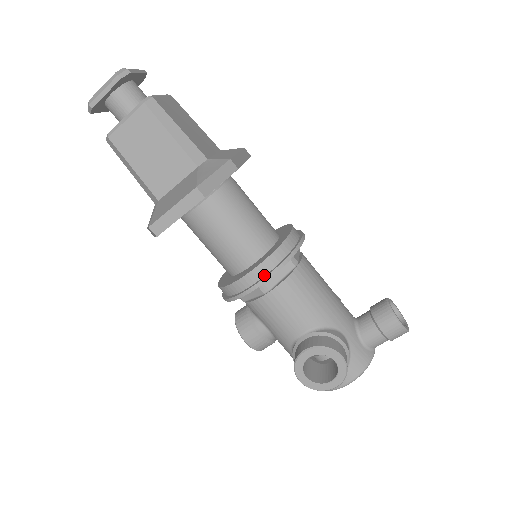
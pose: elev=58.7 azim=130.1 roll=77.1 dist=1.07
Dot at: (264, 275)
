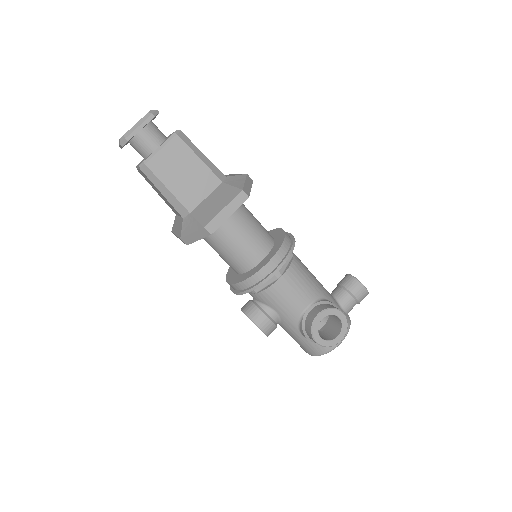
Dot at: (280, 261)
